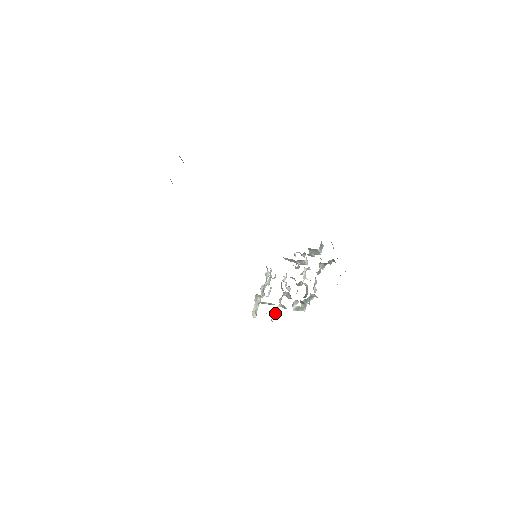
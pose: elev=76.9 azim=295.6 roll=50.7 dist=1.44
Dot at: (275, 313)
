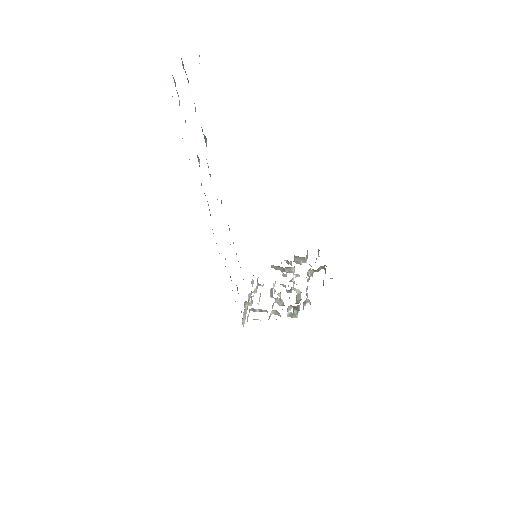
Dot at: occluded
